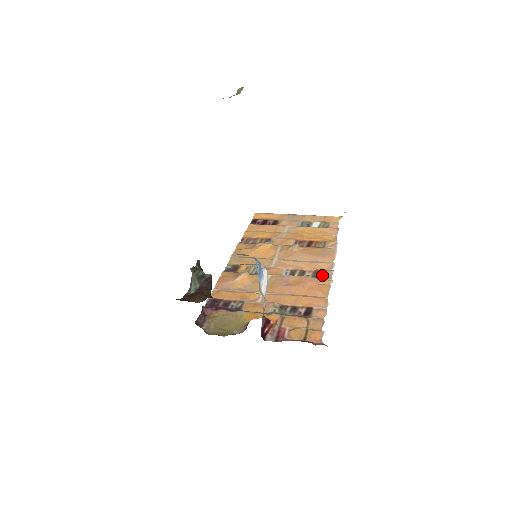
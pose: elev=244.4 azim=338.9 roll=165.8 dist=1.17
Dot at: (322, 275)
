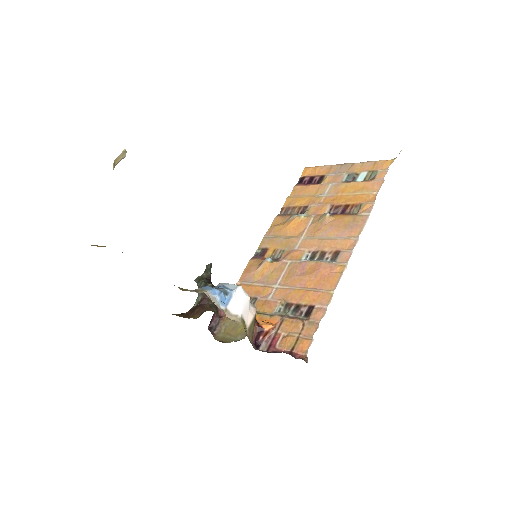
Dot at: (340, 258)
